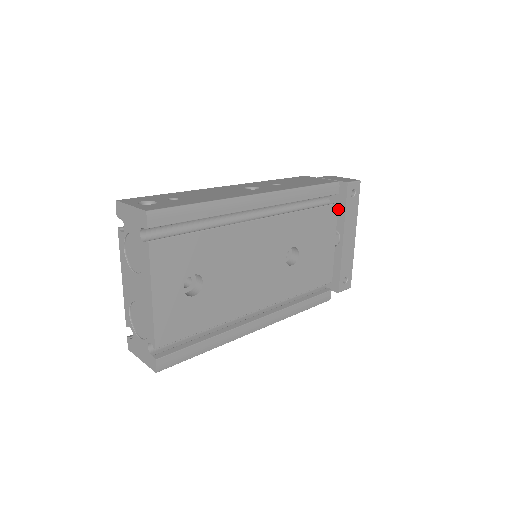
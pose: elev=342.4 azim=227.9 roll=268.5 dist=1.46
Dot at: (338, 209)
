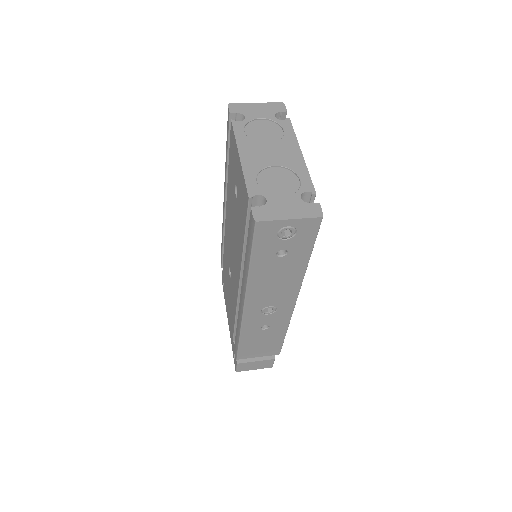
Dot at: occluded
